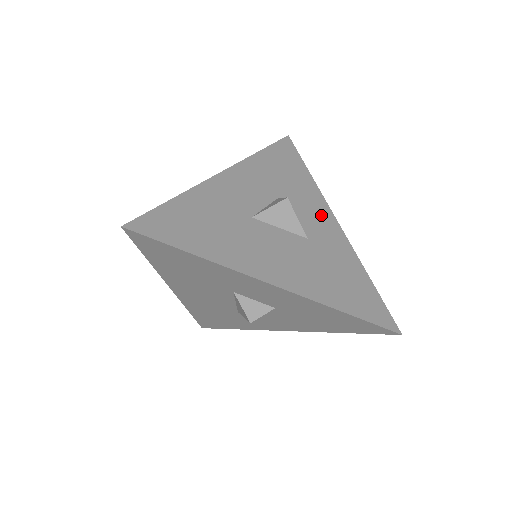
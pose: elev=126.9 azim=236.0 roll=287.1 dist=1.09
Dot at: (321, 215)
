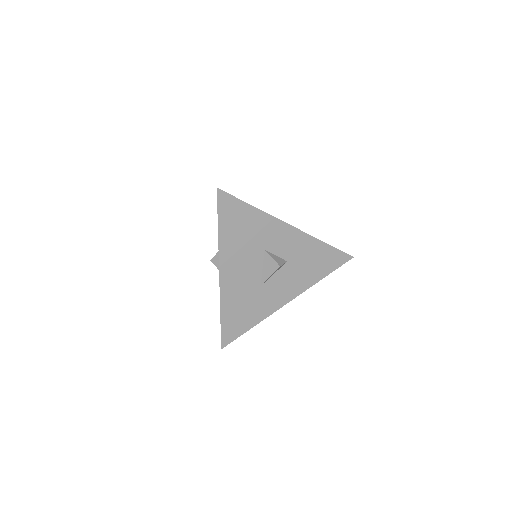
Dot at: occluded
